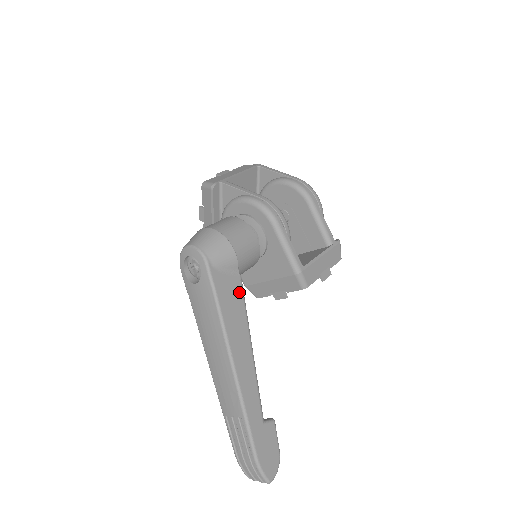
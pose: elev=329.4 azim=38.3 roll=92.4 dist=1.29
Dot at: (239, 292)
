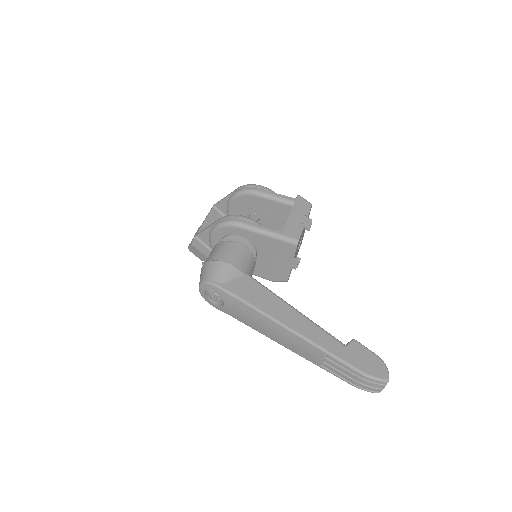
Dot at: (253, 283)
